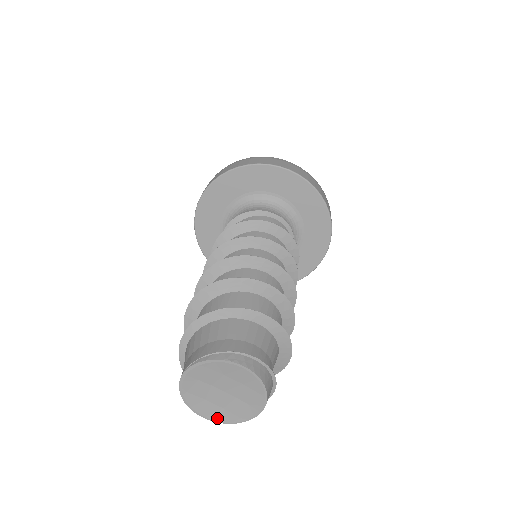
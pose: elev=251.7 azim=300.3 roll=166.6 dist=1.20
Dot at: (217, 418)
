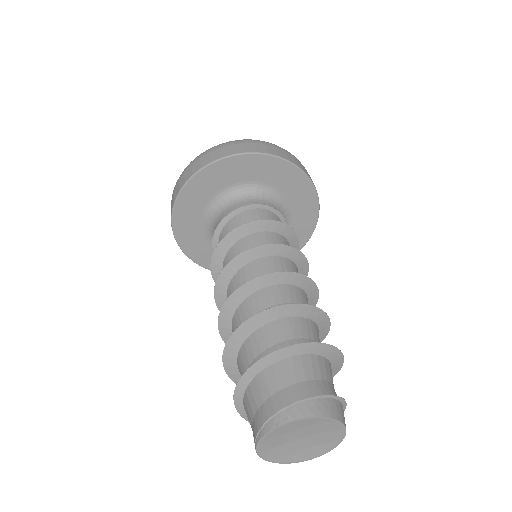
Dot at: (320, 453)
